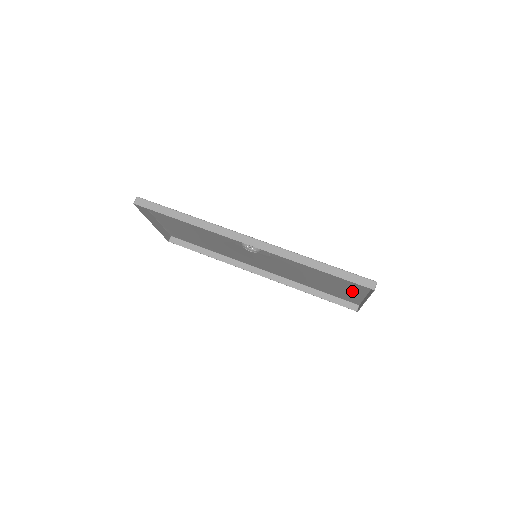
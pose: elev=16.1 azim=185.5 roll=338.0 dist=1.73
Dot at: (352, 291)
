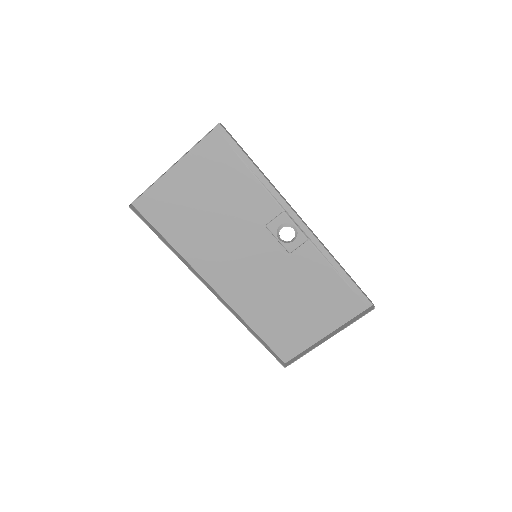
Dot at: (315, 328)
